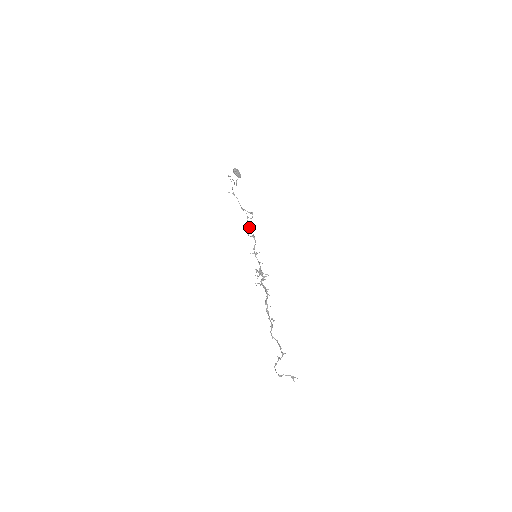
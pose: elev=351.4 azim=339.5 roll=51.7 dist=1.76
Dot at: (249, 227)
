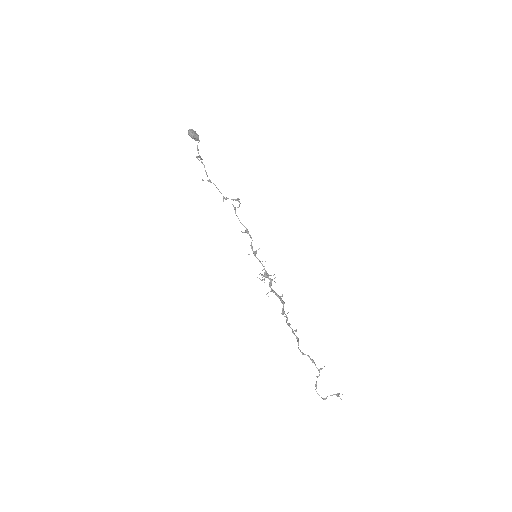
Dot at: (239, 220)
